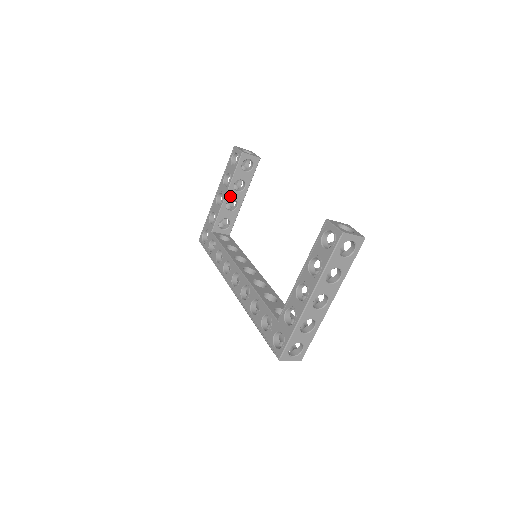
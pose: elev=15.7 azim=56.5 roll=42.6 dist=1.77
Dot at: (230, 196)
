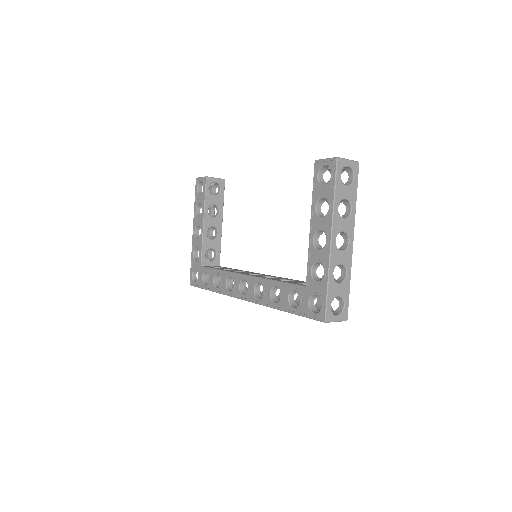
Dot at: (208, 224)
